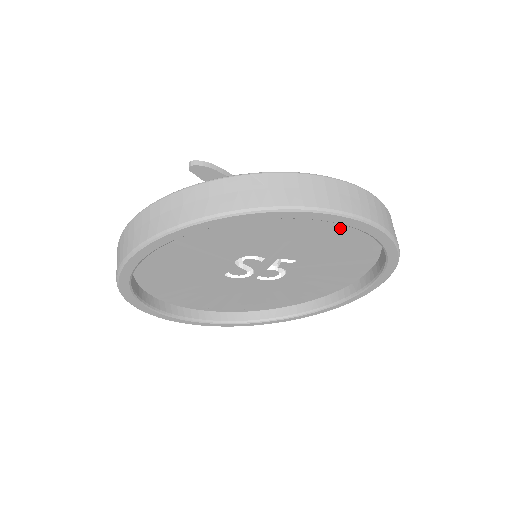
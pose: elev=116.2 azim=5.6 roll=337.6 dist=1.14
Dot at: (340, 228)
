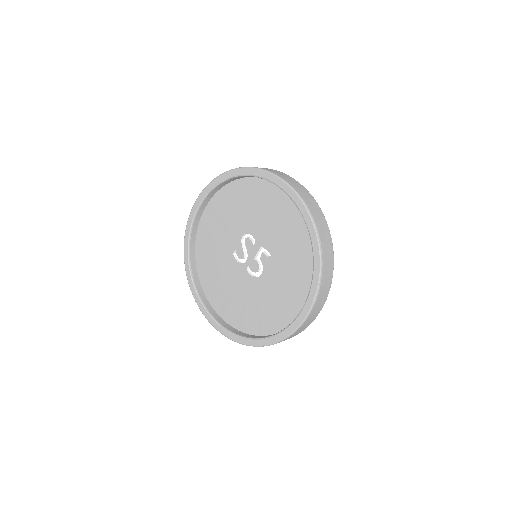
Dot at: (296, 223)
